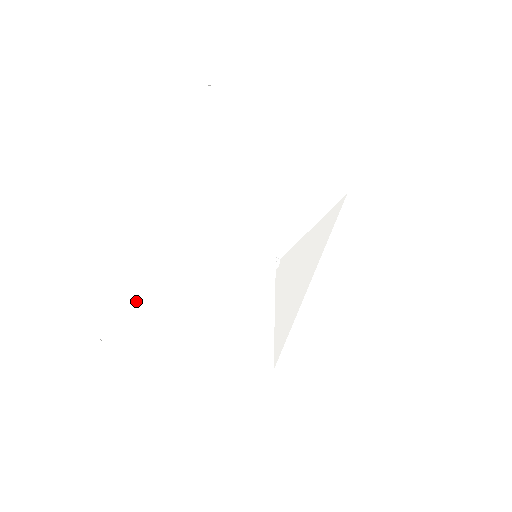
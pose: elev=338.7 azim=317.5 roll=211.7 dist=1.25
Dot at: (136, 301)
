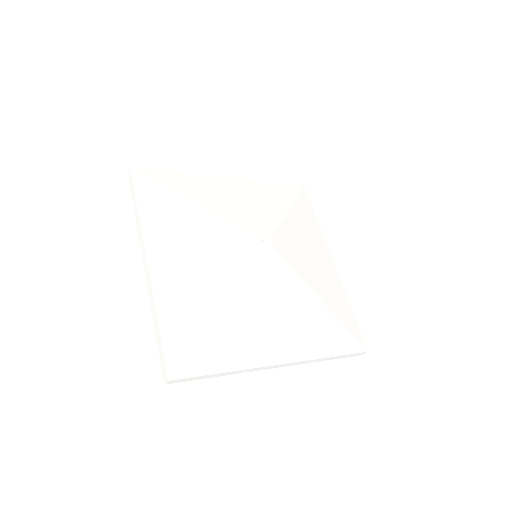
Dot at: (170, 176)
